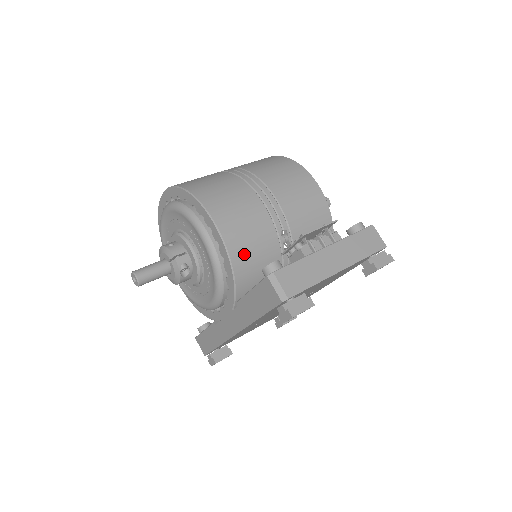
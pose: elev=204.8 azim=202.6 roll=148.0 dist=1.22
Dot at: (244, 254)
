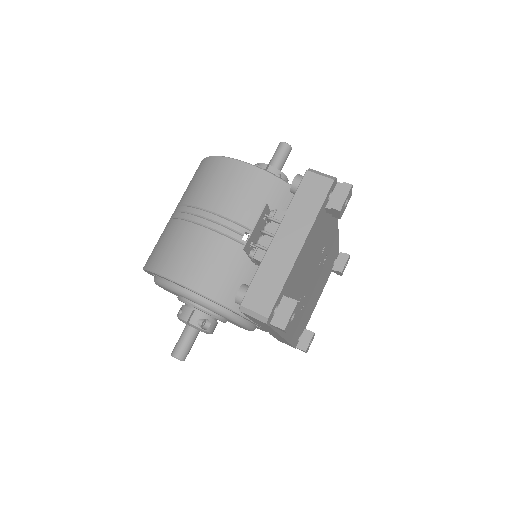
Dot at: (225, 287)
